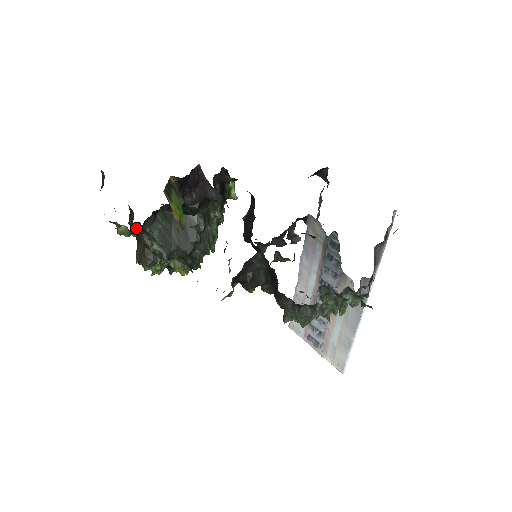
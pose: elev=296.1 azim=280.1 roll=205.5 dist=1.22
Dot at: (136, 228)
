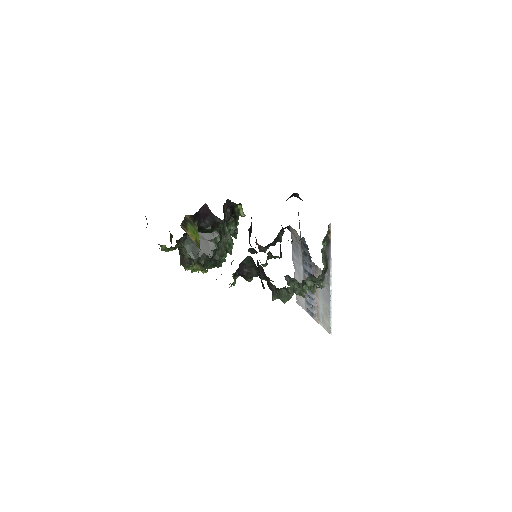
Dot at: occluded
